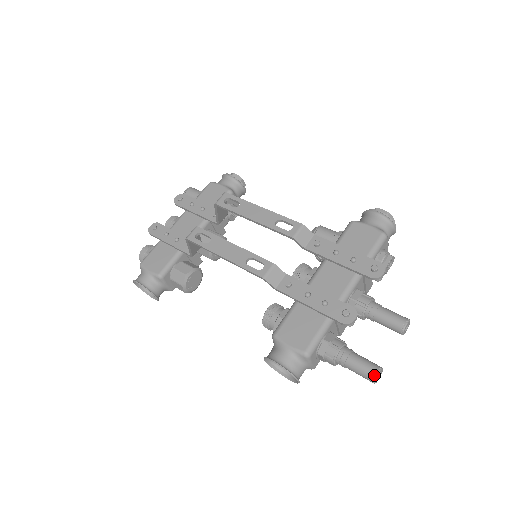
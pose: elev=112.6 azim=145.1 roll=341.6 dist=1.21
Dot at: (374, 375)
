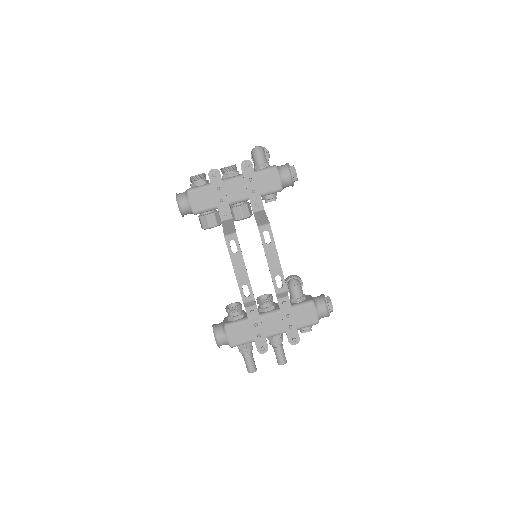
Dot at: (250, 372)
